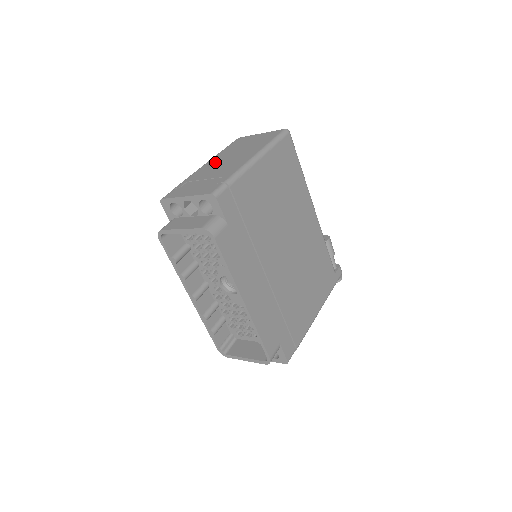
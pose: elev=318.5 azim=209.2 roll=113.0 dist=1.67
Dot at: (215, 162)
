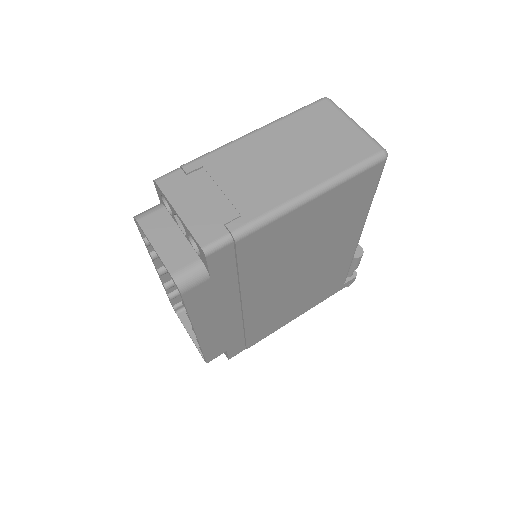
Dot at: (260, 147)
